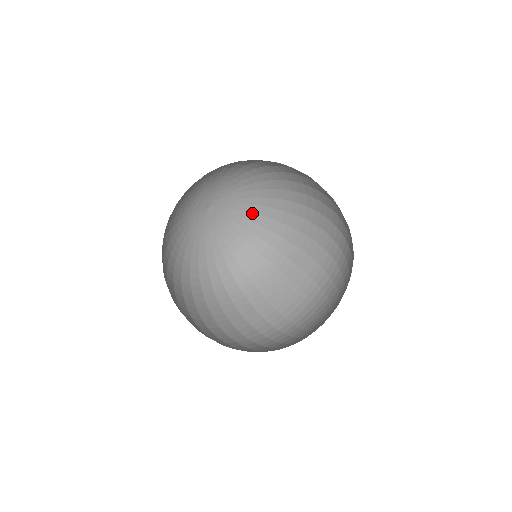
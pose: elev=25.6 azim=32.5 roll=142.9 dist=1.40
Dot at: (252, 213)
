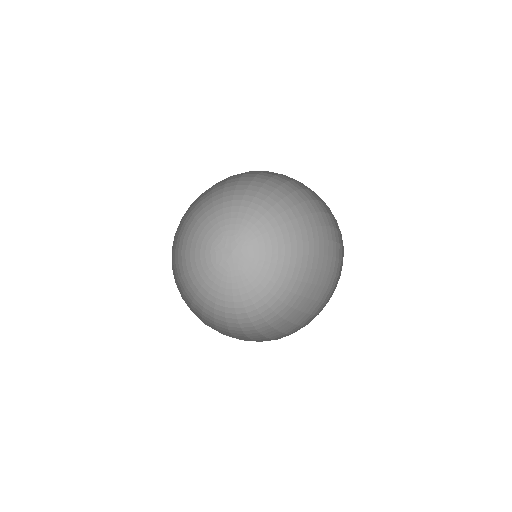
Dot at: (271, 263)
